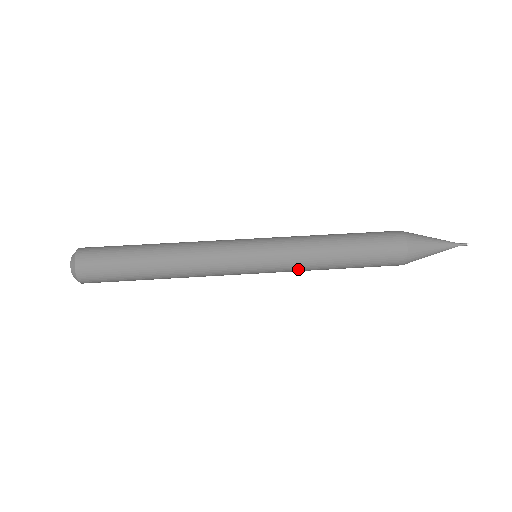
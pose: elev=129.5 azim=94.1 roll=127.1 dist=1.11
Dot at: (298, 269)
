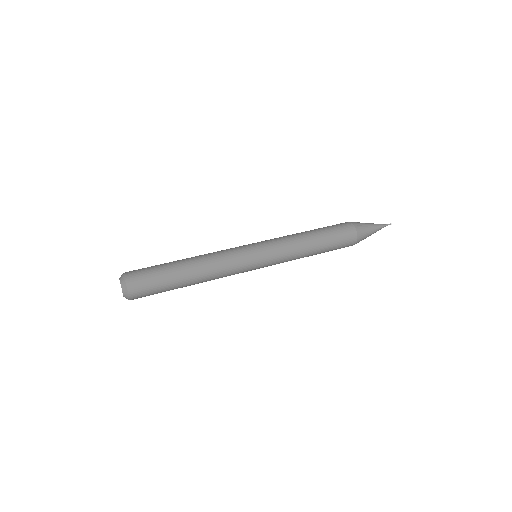
Dot at: occluded
